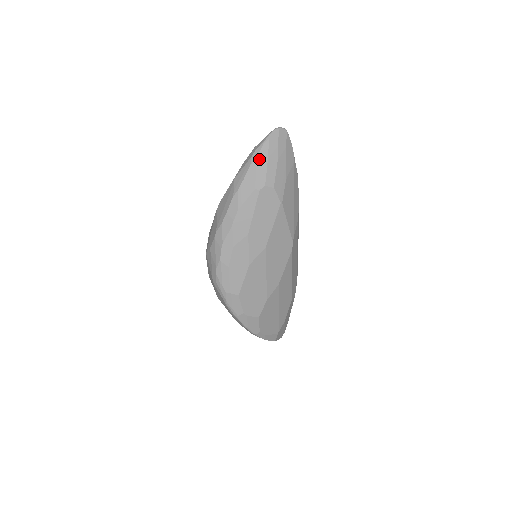
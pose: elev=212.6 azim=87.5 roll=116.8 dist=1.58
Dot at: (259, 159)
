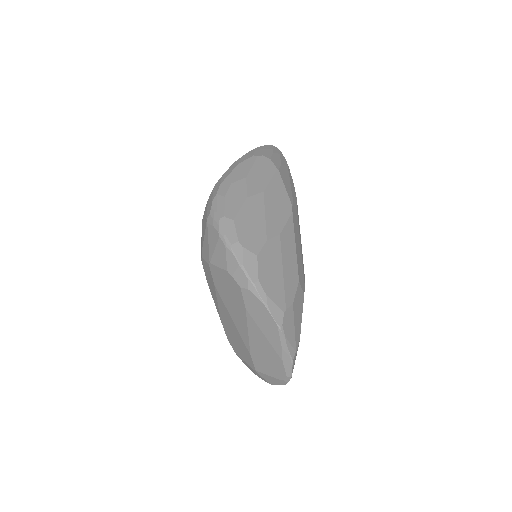
Dot at: (257, 149)
